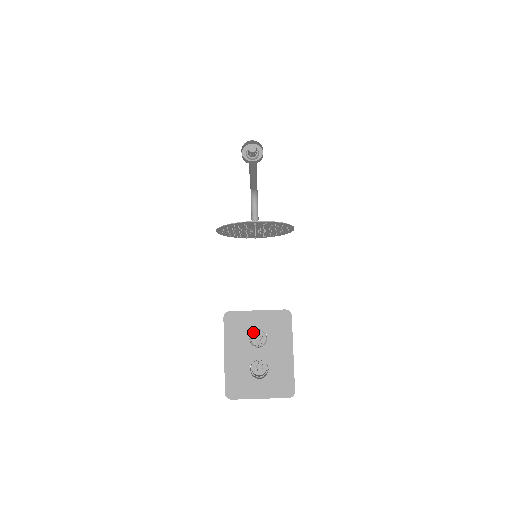
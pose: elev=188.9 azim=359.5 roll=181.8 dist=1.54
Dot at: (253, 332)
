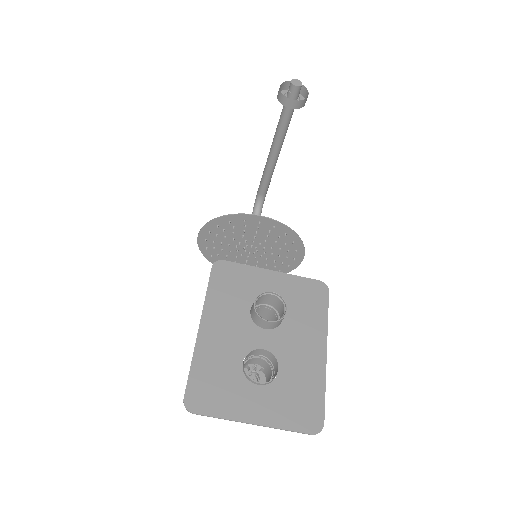
Dot at: occluded
